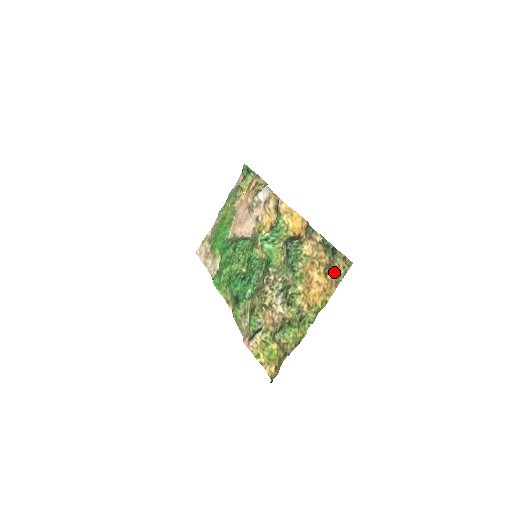
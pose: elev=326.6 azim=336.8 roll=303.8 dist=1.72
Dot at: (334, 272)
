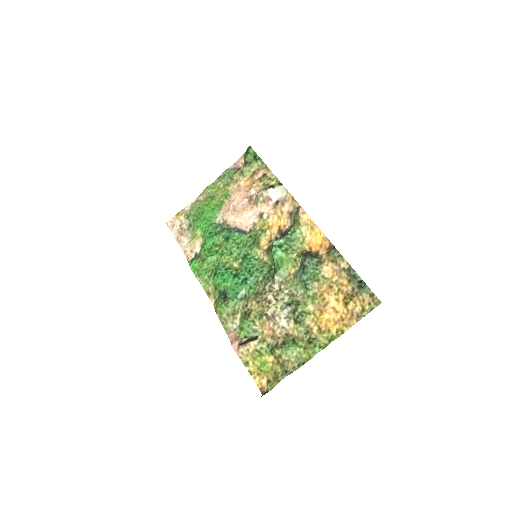
Dot at: (357, 305)
